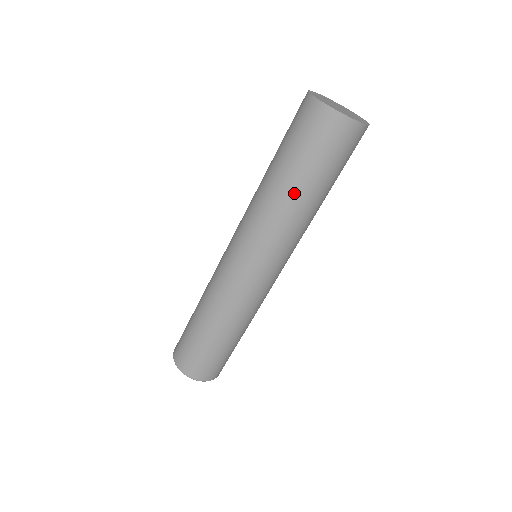
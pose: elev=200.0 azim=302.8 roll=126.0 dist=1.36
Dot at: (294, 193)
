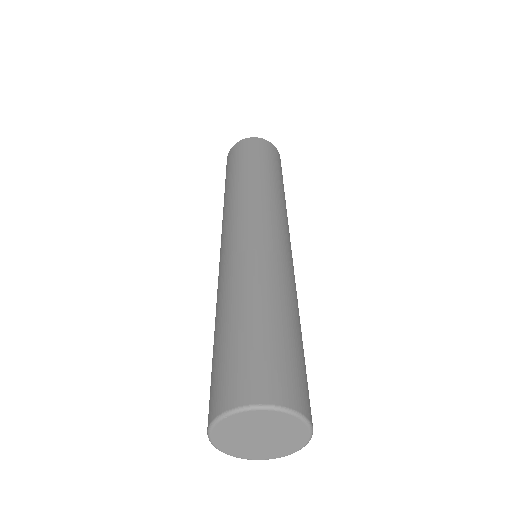
Dot at: (231, 183)
